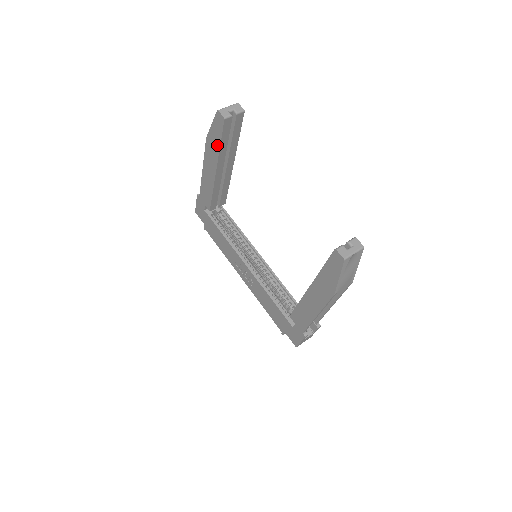
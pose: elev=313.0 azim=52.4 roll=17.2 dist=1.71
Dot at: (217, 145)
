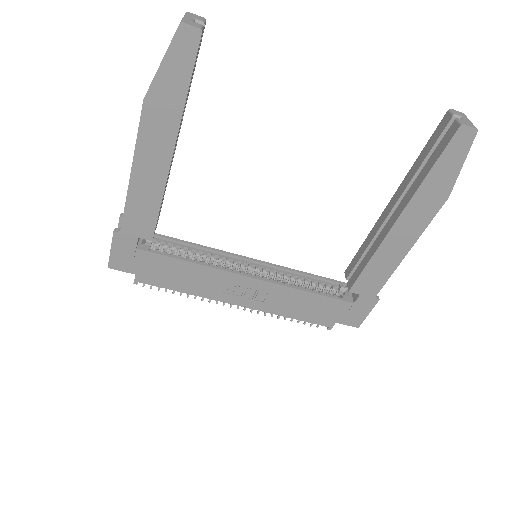
Dot at: (178, 98)
